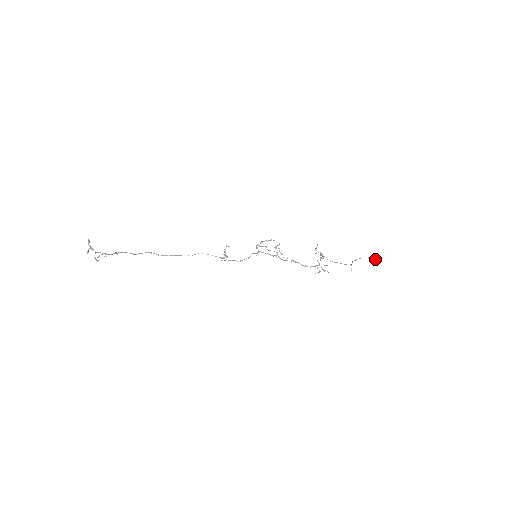
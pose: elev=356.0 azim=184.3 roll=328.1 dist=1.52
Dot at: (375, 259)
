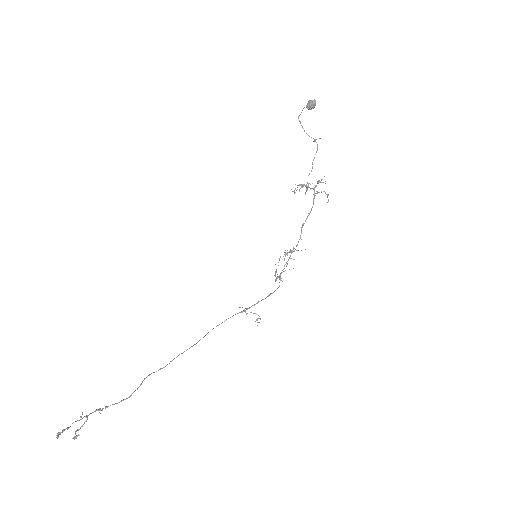
Dot at: occluded
